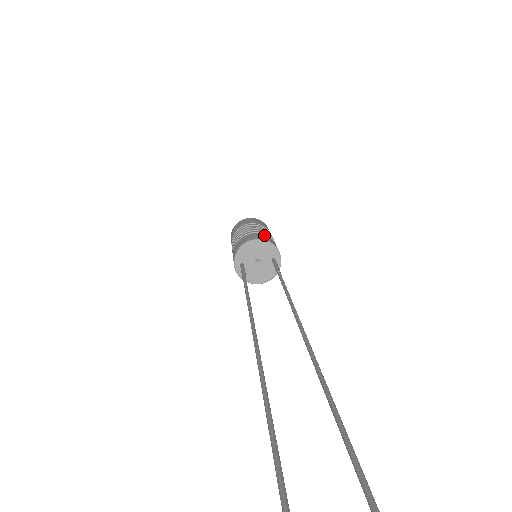
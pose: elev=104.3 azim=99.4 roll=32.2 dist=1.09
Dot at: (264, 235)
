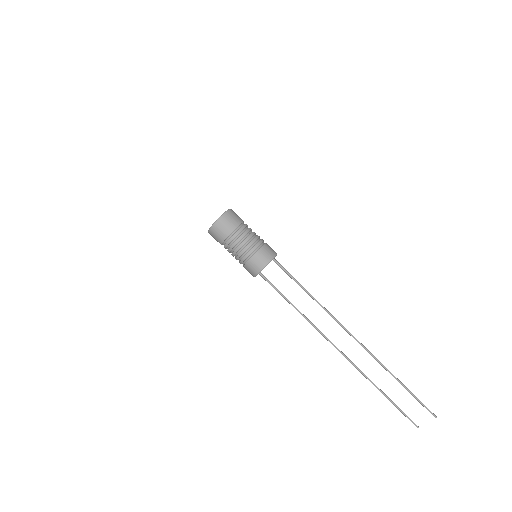
Dot at: (257, 257)
